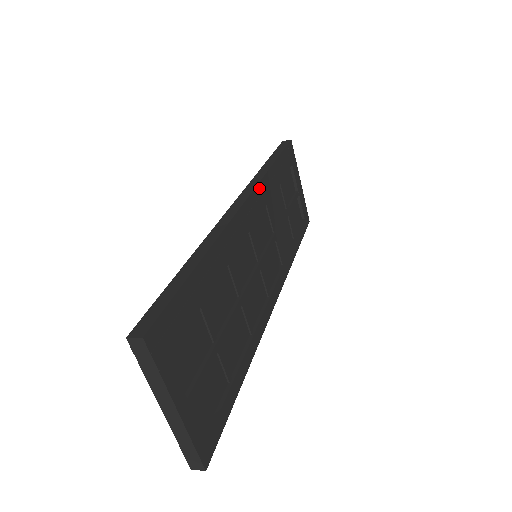
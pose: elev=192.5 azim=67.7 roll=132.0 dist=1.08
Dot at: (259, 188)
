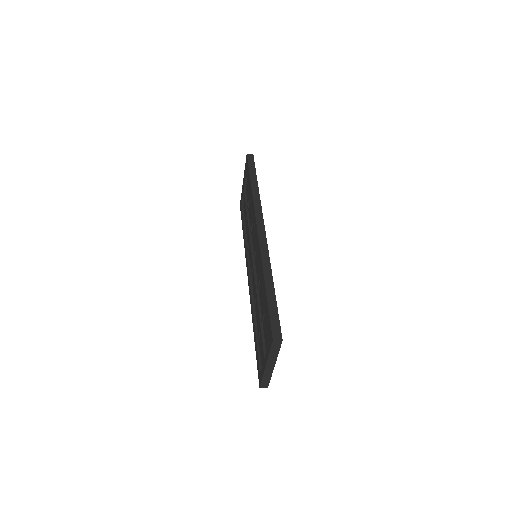
Dot at: (261, 212)
